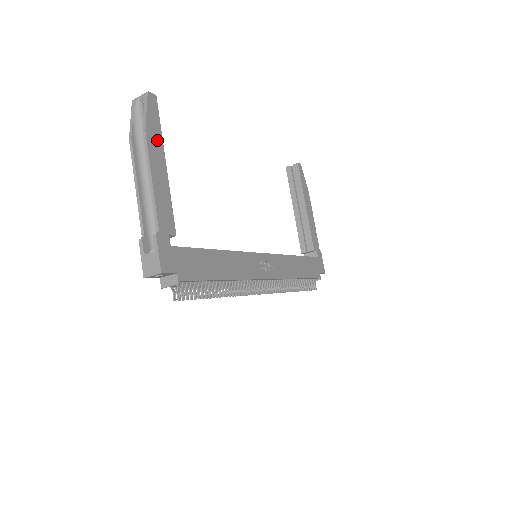
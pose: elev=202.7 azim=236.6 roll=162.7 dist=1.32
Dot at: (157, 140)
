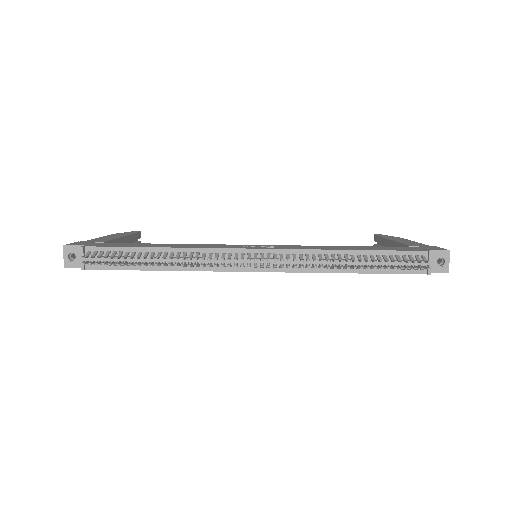
Dot at: occluded
